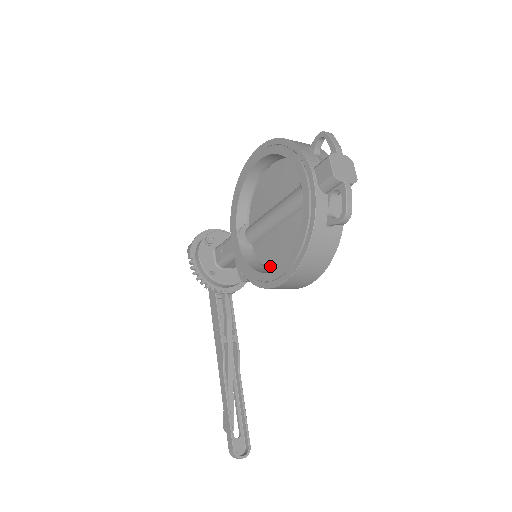
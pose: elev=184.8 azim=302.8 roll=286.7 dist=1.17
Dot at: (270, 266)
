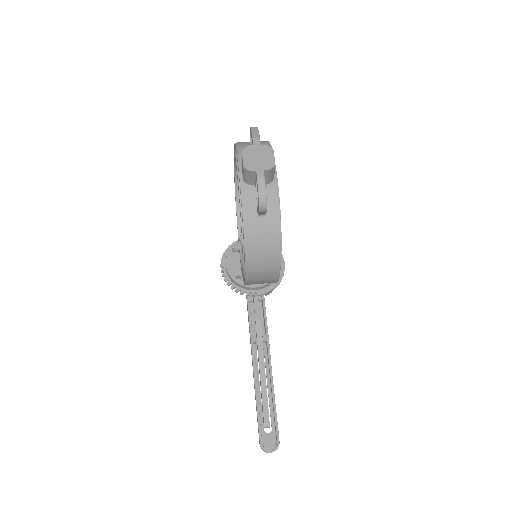
Dot at: occluded
